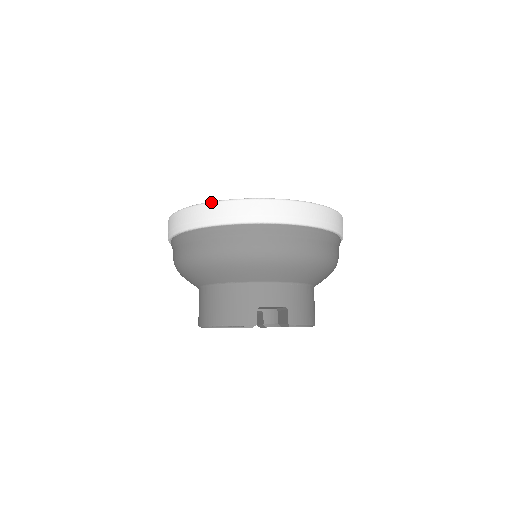
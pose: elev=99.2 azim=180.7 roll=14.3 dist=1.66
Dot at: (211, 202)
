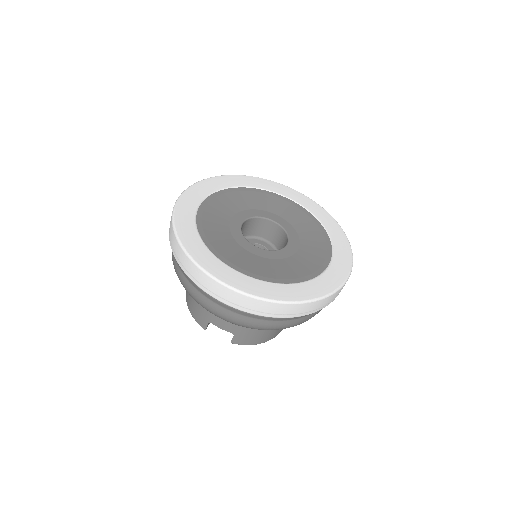
Dot at: (180, 244)
